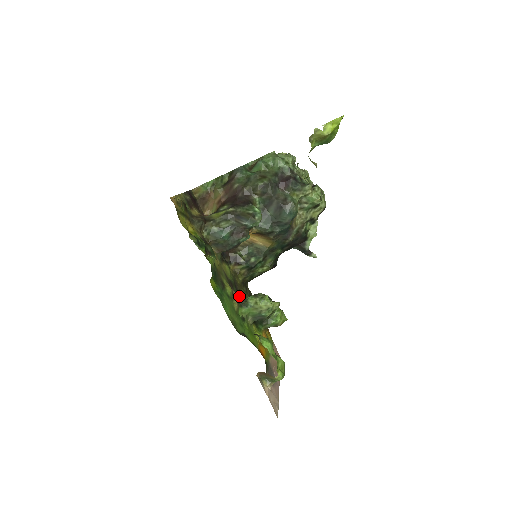
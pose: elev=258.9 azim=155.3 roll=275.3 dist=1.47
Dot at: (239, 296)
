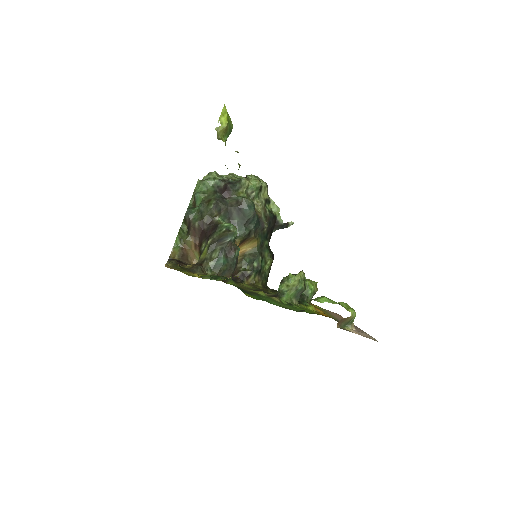
Dot at: occluded
